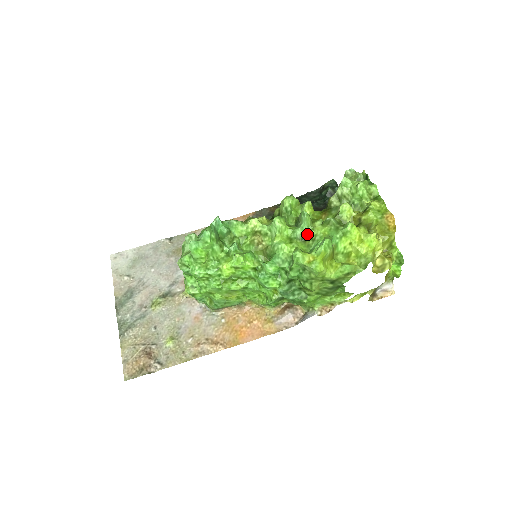
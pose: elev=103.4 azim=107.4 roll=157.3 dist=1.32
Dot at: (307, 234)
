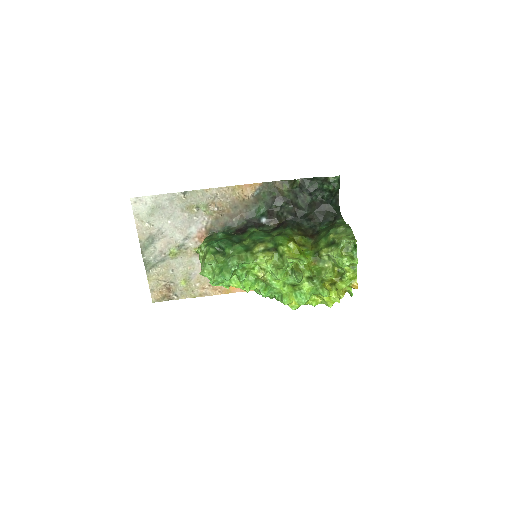
Dot at: (297, 285)
